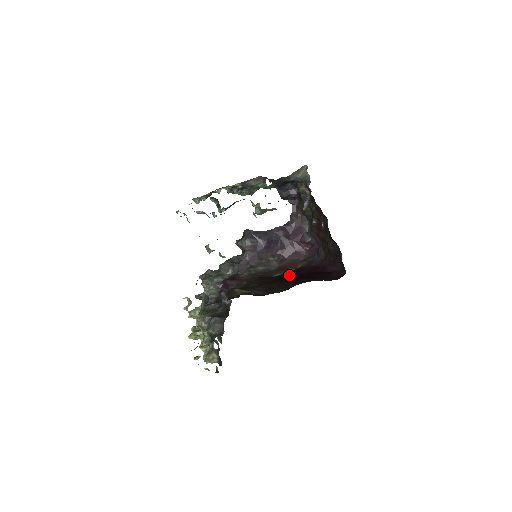
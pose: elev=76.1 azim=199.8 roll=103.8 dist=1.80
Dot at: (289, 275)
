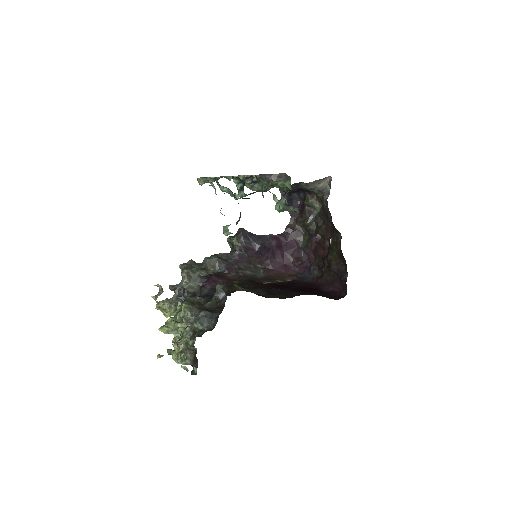
Dot at: (284, 285)
